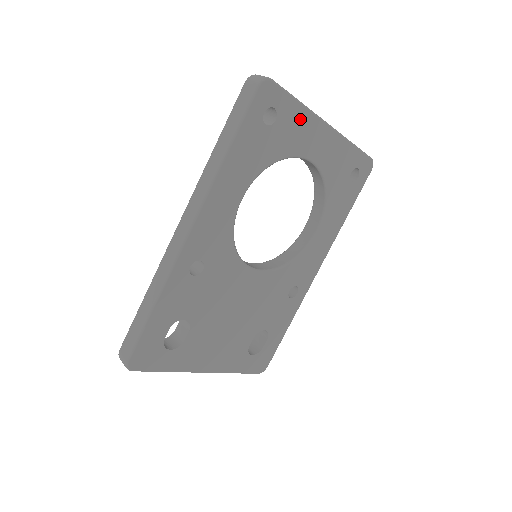
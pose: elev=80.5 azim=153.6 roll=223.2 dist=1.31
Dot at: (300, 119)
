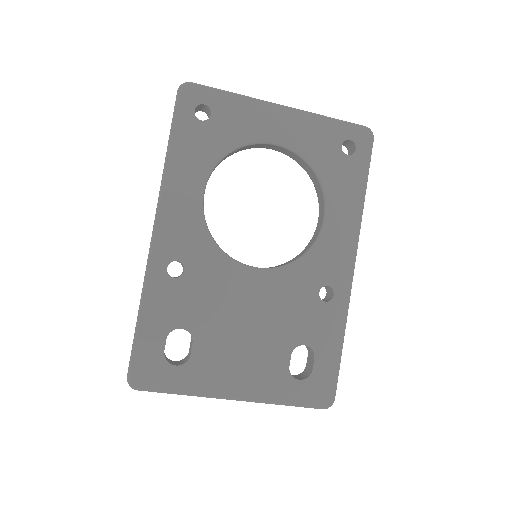
Dot at: (241, 108)
